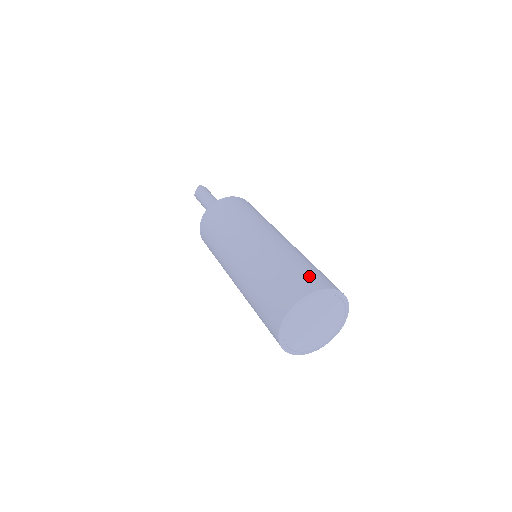
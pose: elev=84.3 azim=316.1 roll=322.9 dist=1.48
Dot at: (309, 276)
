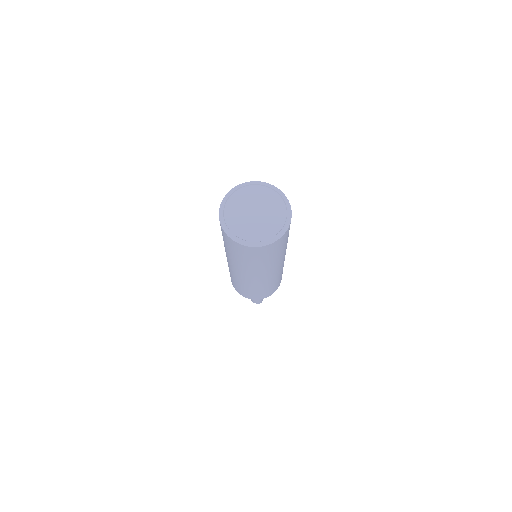
Dot at: occluded
